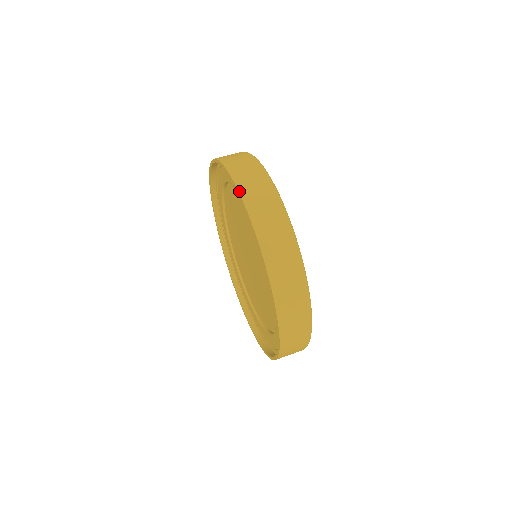
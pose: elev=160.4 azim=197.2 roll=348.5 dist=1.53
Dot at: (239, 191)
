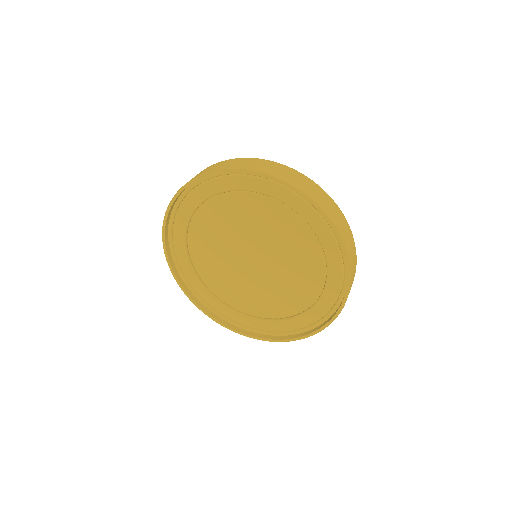
Dot at: (249, 169)
